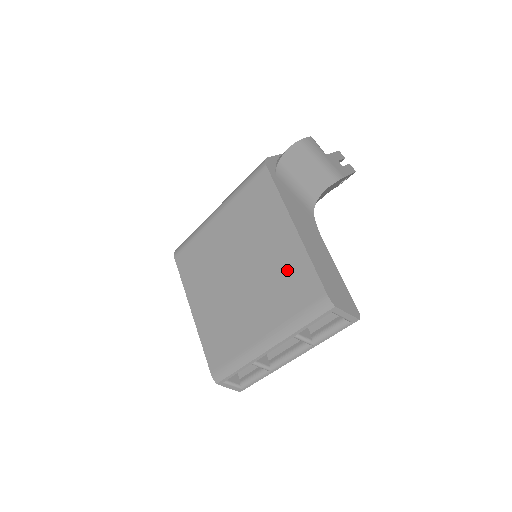
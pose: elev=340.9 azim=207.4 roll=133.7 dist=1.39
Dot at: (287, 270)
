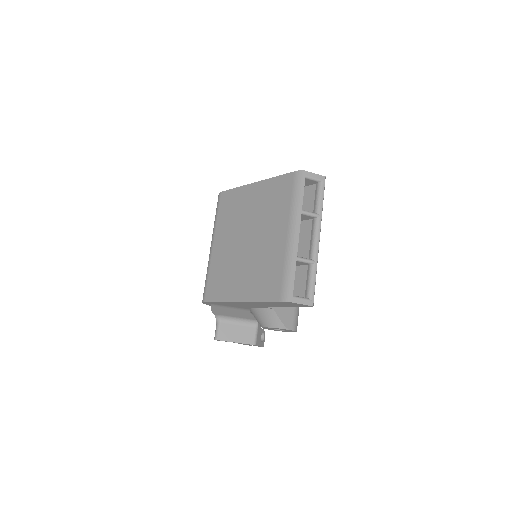
Dot at: (269, 197)
